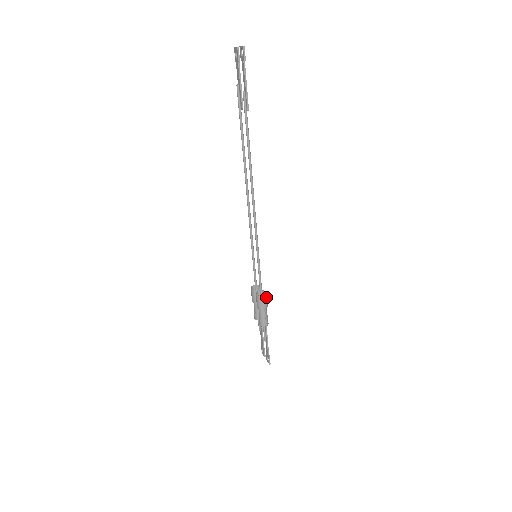
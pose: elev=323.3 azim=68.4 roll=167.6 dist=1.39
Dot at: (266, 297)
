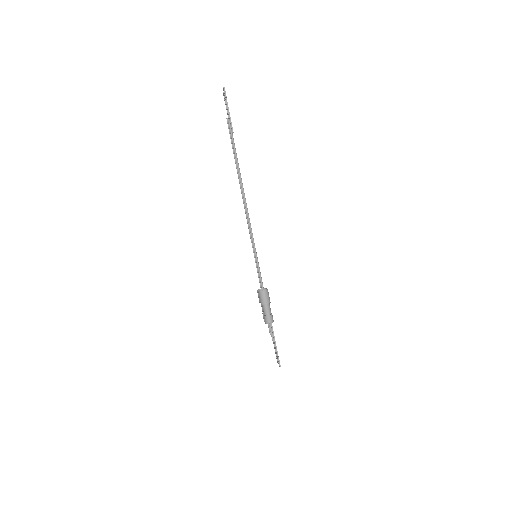
Dot at: (267, 293)
